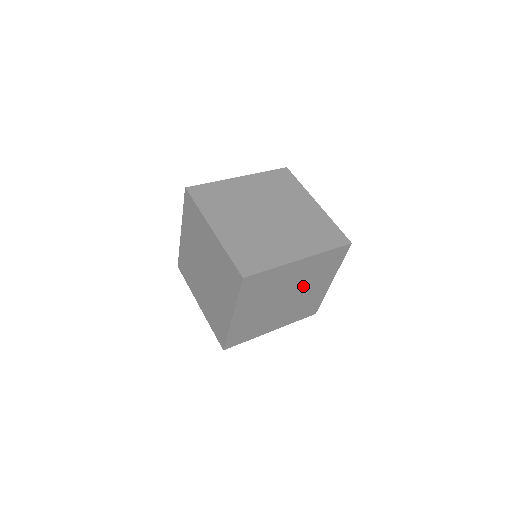
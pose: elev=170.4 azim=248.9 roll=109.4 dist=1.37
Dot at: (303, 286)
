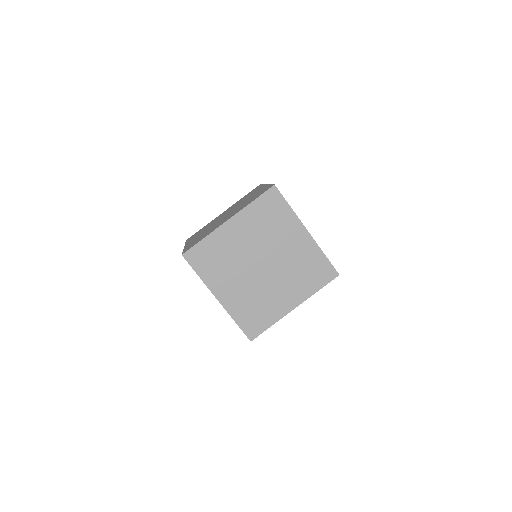
Dot at: occluded
